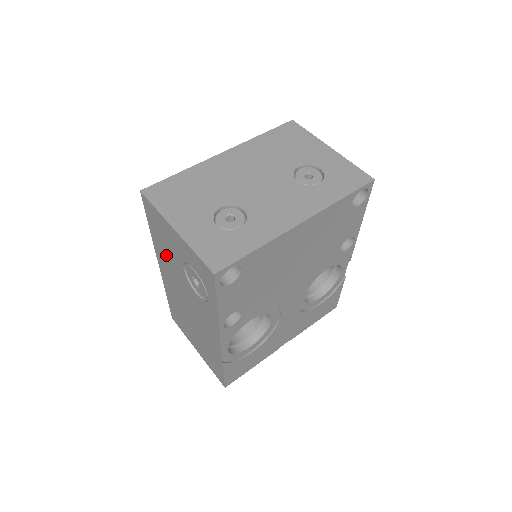
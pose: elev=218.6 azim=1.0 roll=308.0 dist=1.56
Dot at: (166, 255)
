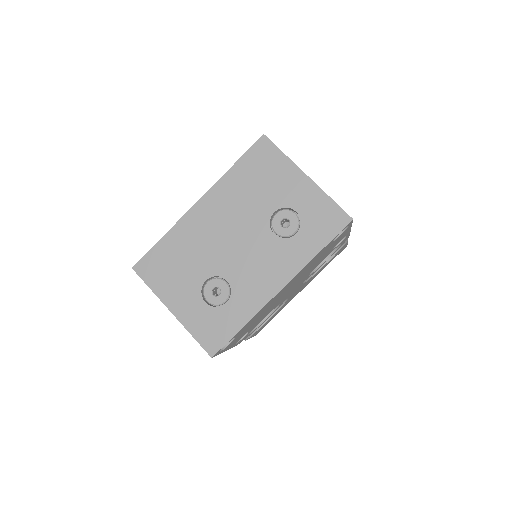
Dot at: occluded
